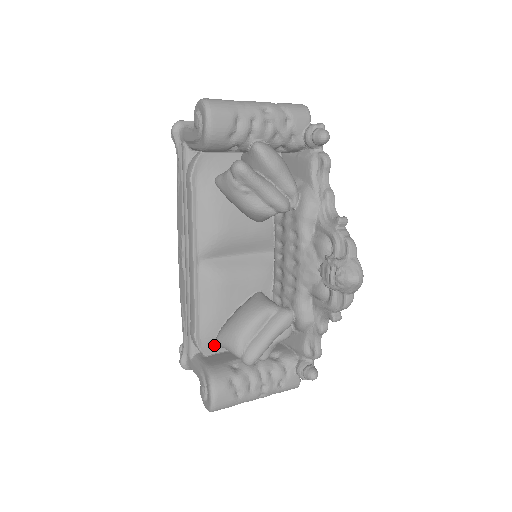
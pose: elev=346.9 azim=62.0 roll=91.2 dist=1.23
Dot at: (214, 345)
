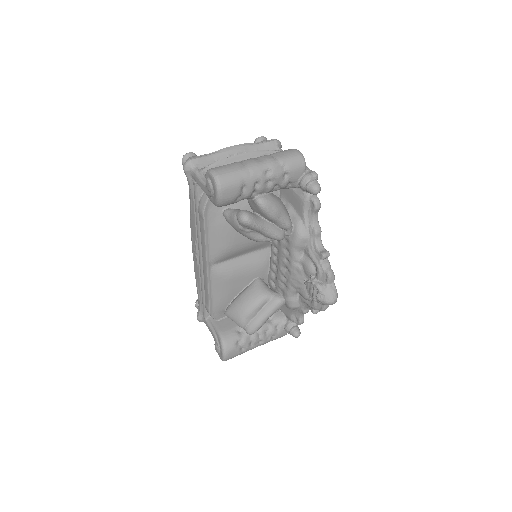
Dot at: (223, 313)
